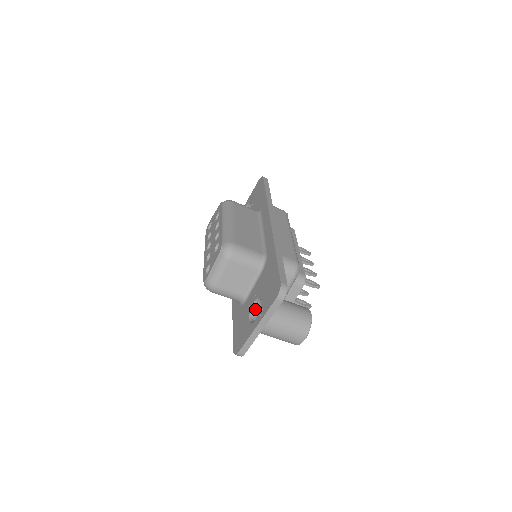
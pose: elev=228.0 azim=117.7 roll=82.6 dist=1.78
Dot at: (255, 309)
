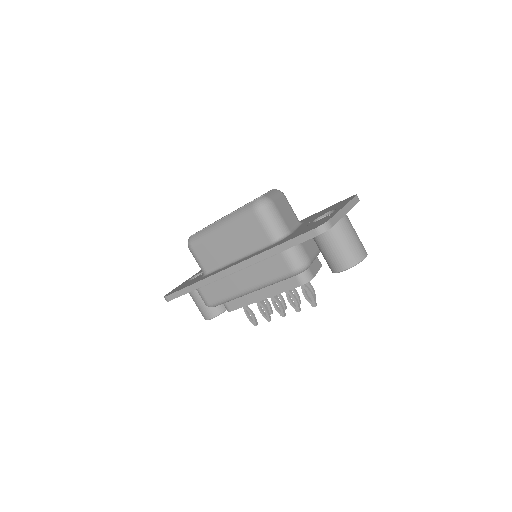
Dot at: occluded
